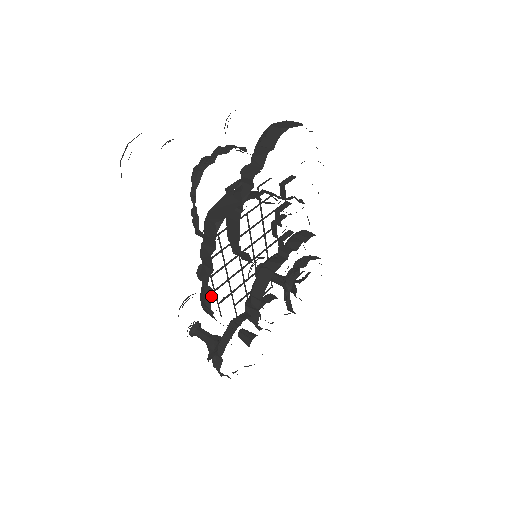
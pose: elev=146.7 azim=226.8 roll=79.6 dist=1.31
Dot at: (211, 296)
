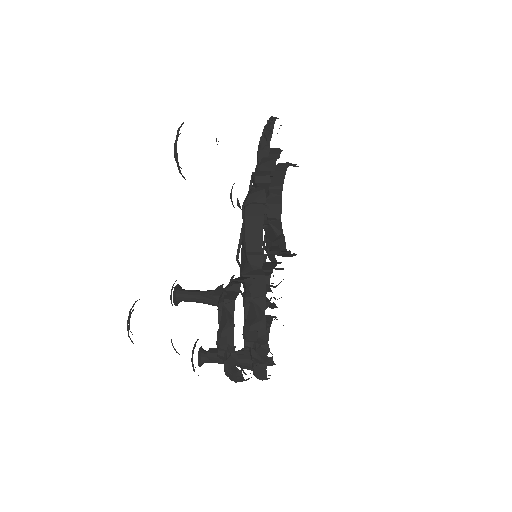
Dot at: occluded
